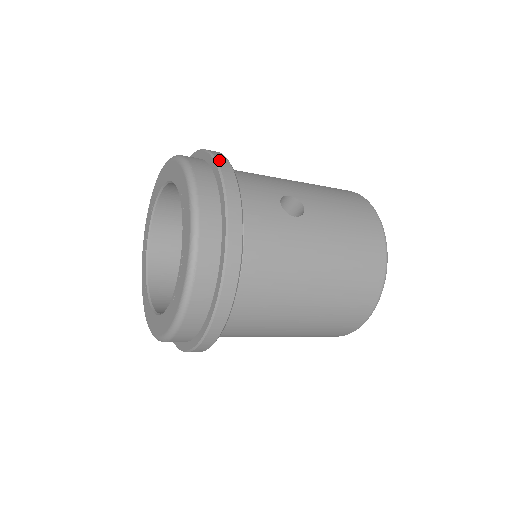
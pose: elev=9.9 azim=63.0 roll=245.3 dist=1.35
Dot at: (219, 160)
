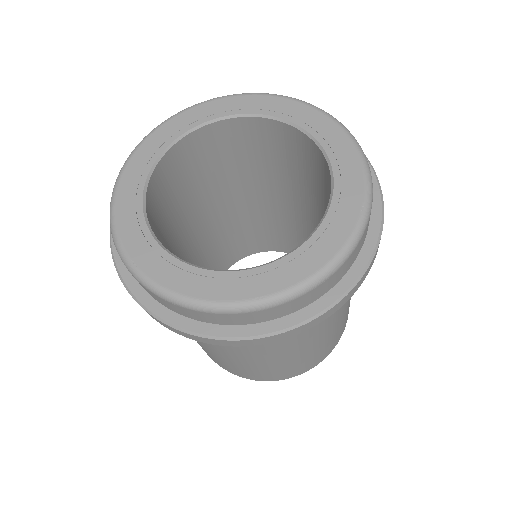
Dot at: (376, 176)
